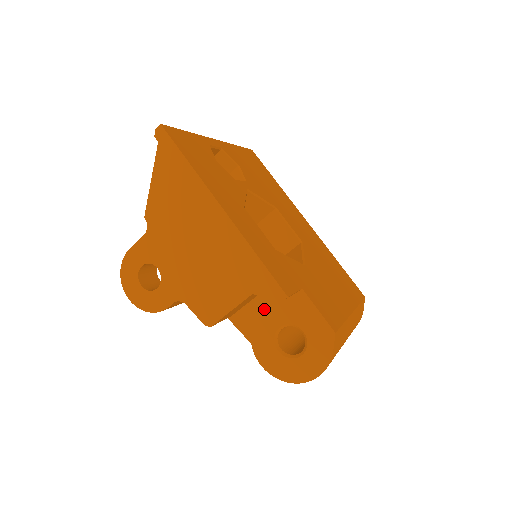
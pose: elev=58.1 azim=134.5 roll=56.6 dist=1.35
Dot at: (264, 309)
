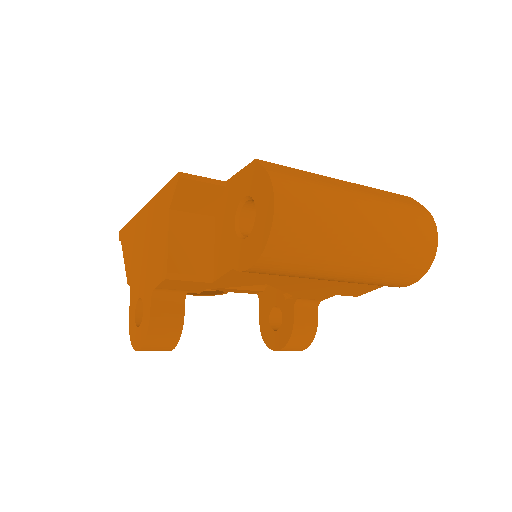
Dot at: (222, 233)
